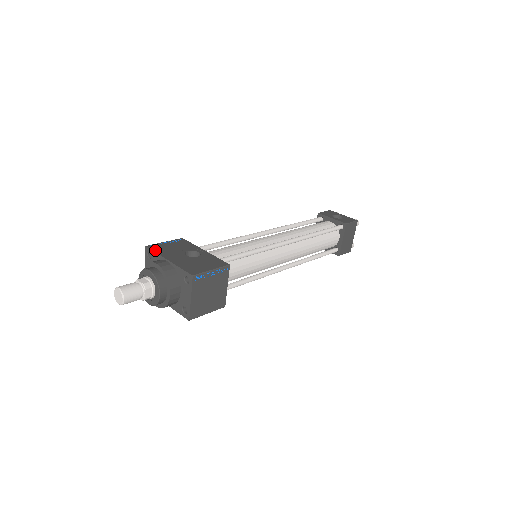
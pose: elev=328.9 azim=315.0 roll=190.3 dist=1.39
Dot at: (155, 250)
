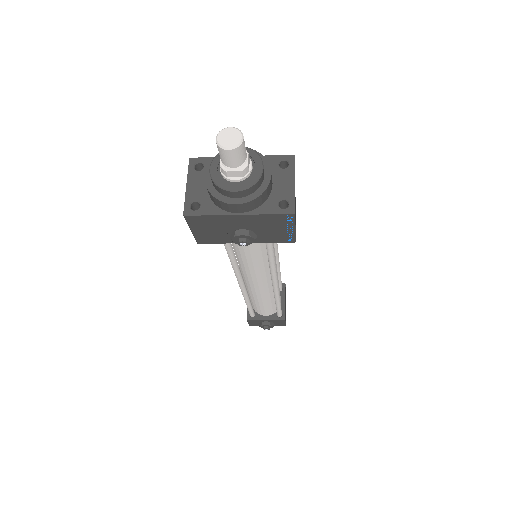
Dot at: (209, 158)
